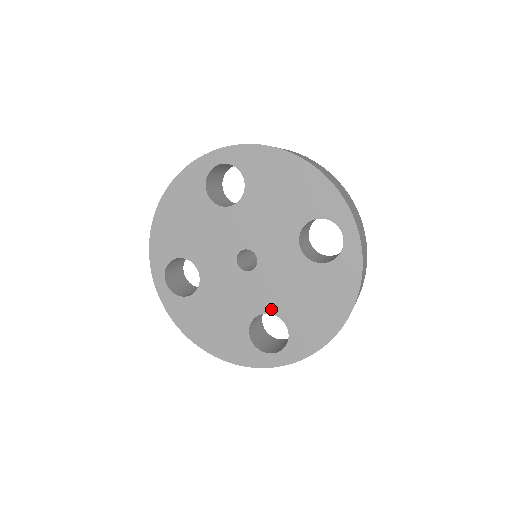
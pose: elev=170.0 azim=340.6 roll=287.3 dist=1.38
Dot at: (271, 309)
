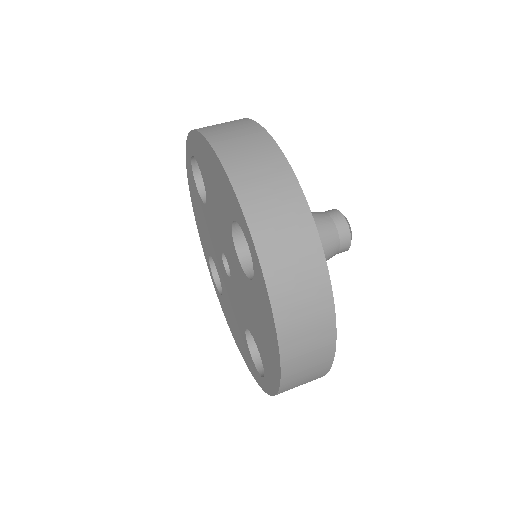
Dot at: (248, 325)
